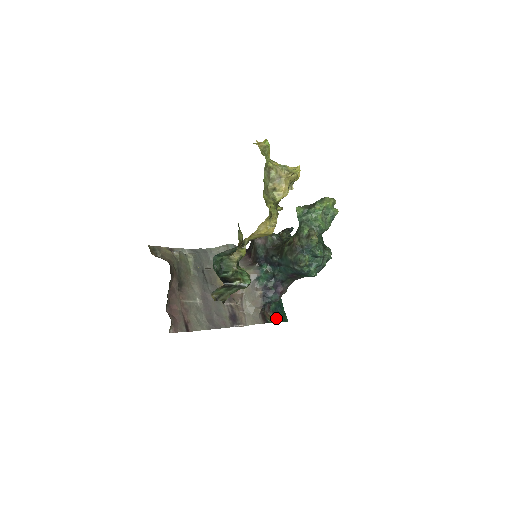
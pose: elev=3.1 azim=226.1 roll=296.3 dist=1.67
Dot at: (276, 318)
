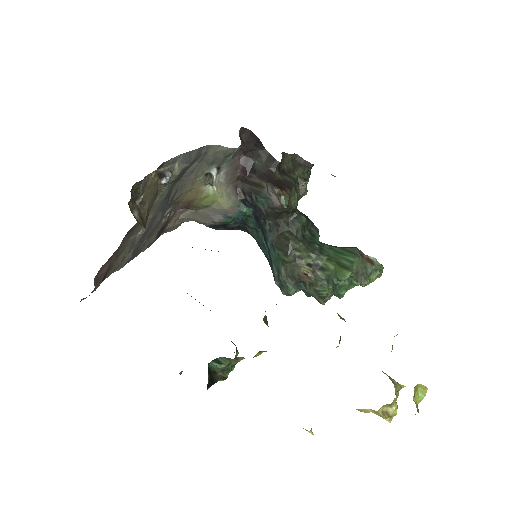
Dot at: occluded
